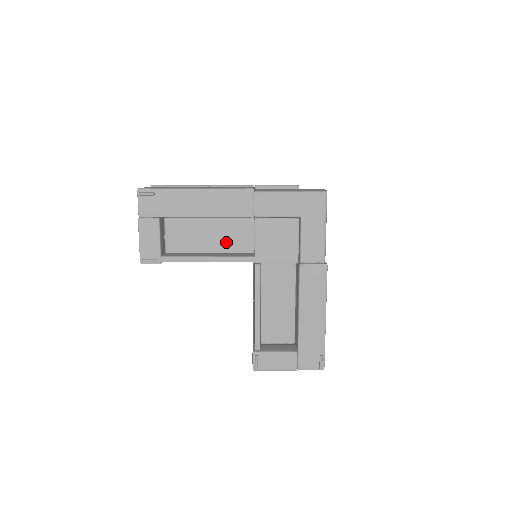
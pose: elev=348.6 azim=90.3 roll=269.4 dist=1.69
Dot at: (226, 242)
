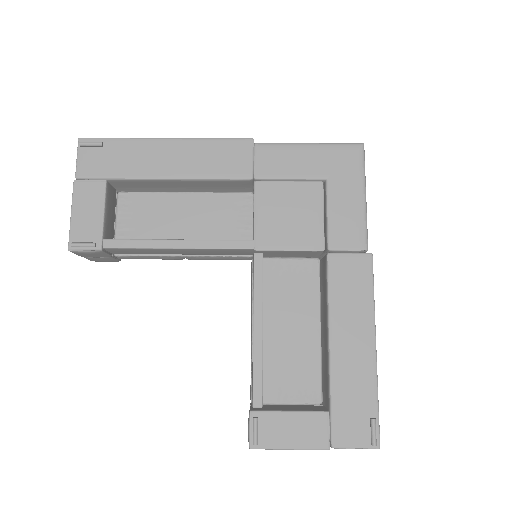
Dot at: (210, 229)
